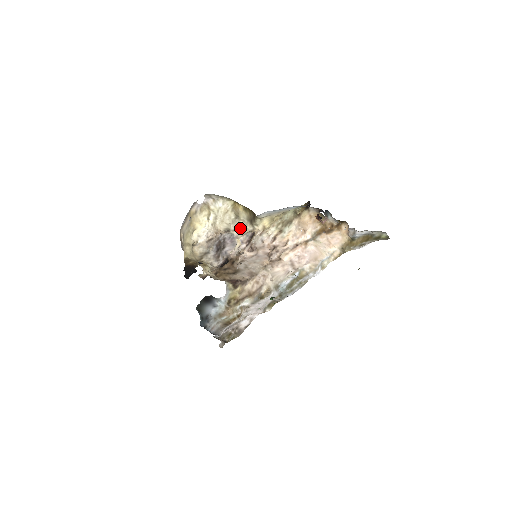
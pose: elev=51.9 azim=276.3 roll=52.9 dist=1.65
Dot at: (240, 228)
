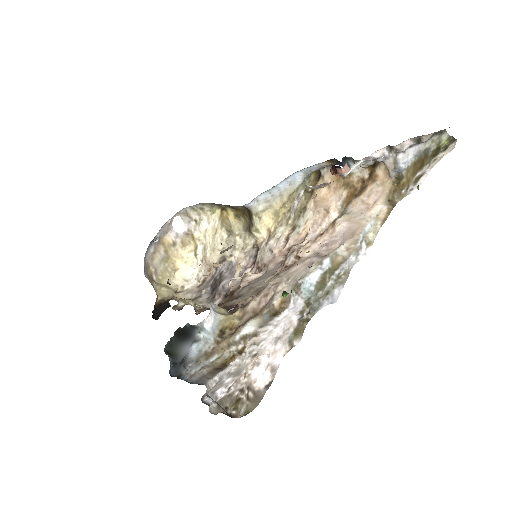
Dot at: (238, 248)
